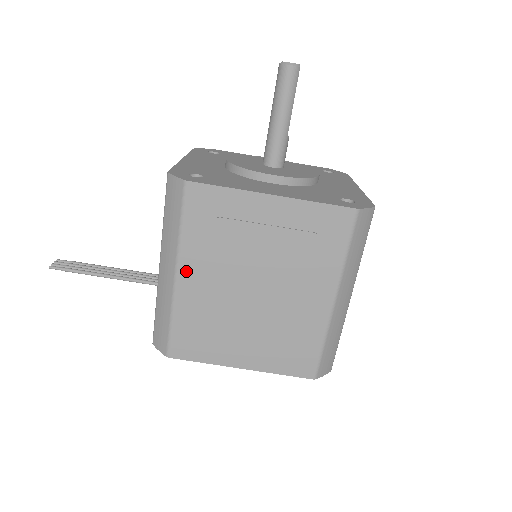
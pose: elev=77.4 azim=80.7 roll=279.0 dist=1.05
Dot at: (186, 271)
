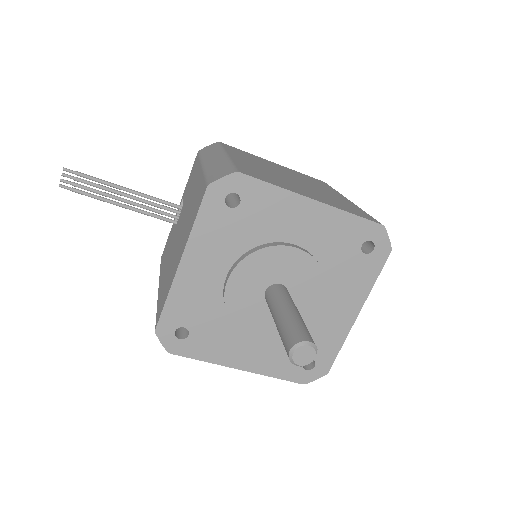
Dot at: occluded
